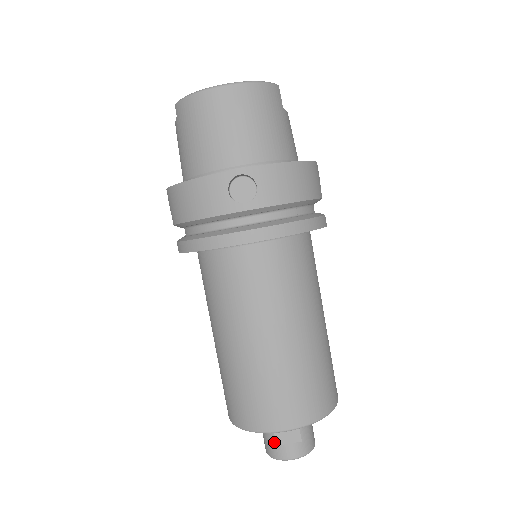
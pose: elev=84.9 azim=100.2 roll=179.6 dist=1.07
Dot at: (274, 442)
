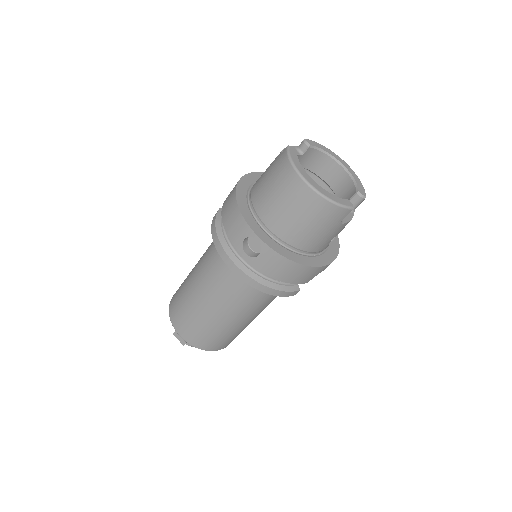
Dot at: occluded
